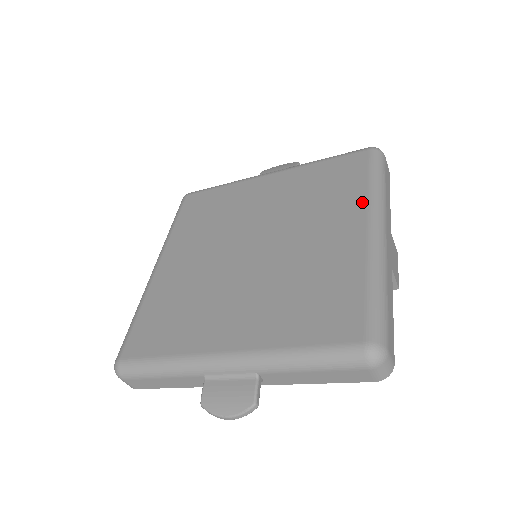
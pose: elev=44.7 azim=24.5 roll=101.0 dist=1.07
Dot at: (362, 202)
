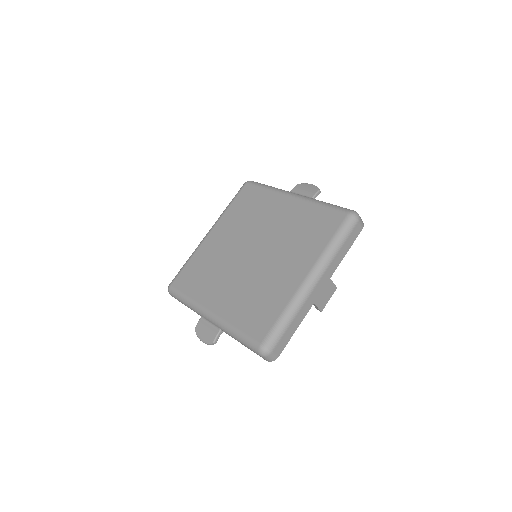
Dot at: (316, 256)
